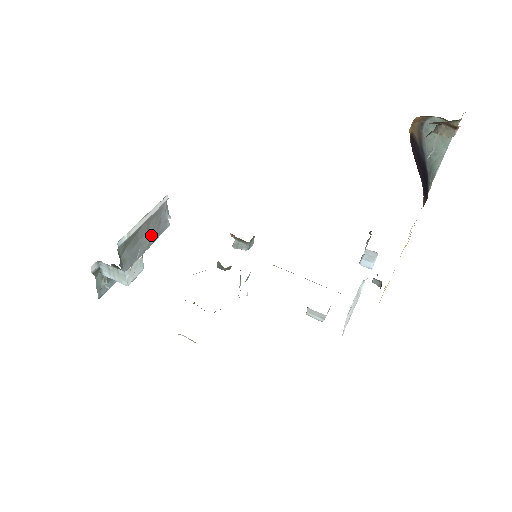
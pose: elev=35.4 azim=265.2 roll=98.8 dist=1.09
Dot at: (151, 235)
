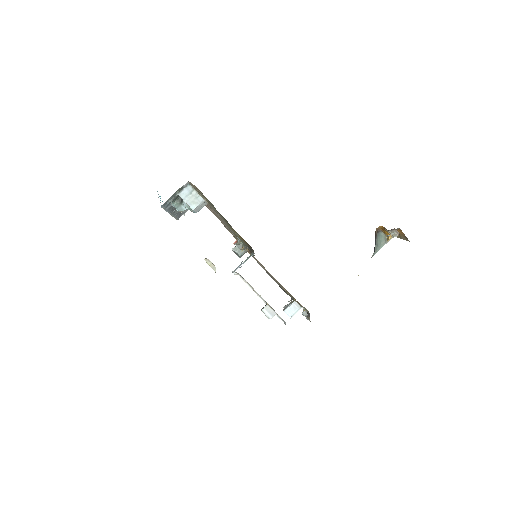
Dot at: occluded
